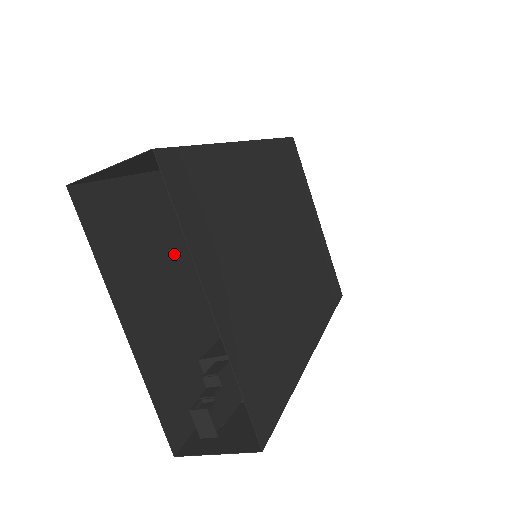
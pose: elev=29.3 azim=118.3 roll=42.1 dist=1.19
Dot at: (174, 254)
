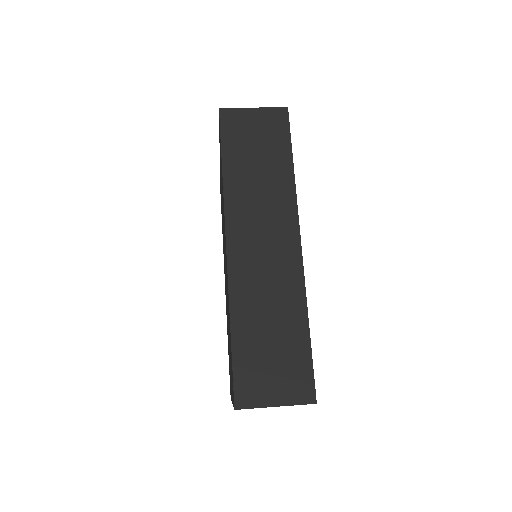
Dot at: occluded
